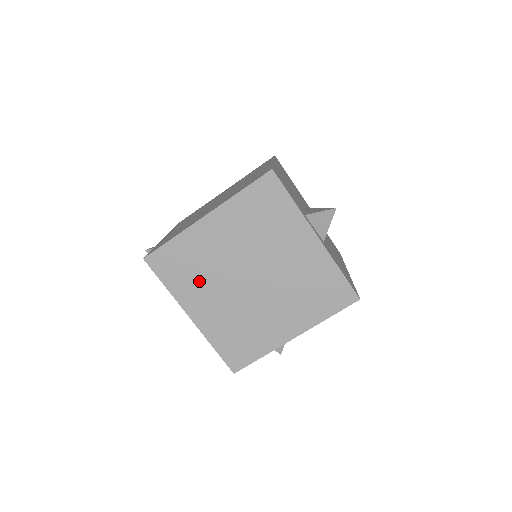
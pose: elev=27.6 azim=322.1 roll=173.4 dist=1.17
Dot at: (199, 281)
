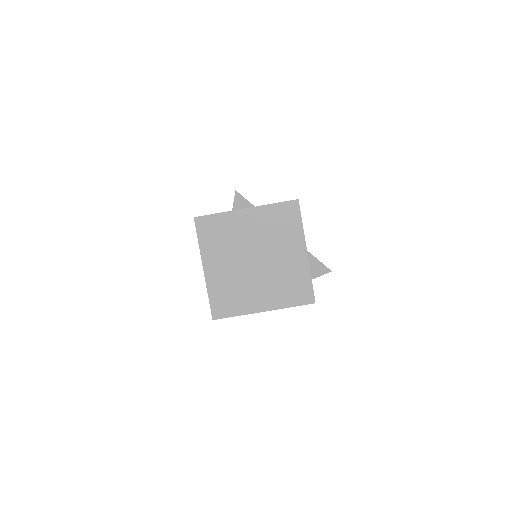
Dot at: (242, 294)
